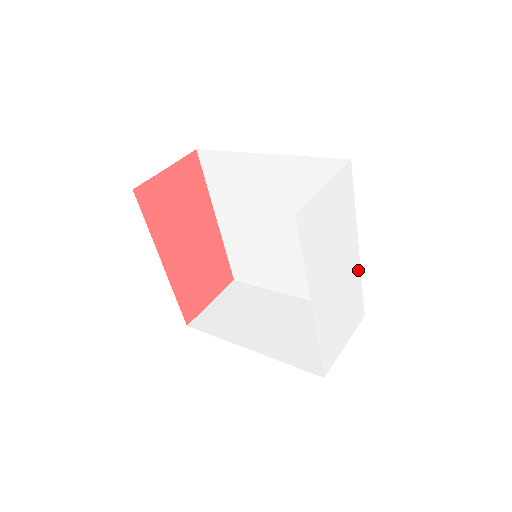
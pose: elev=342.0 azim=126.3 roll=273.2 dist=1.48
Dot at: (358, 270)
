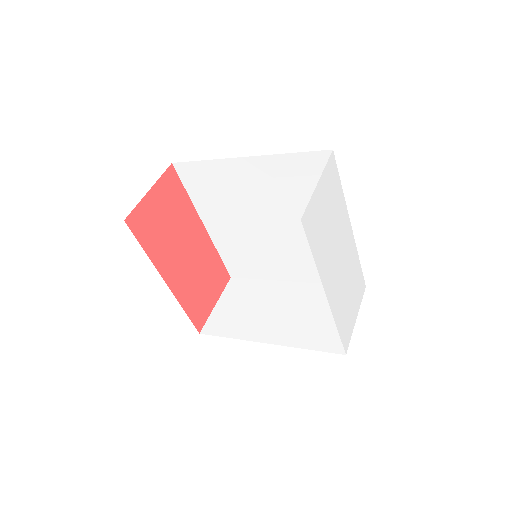
Dot at: (354, 248)
